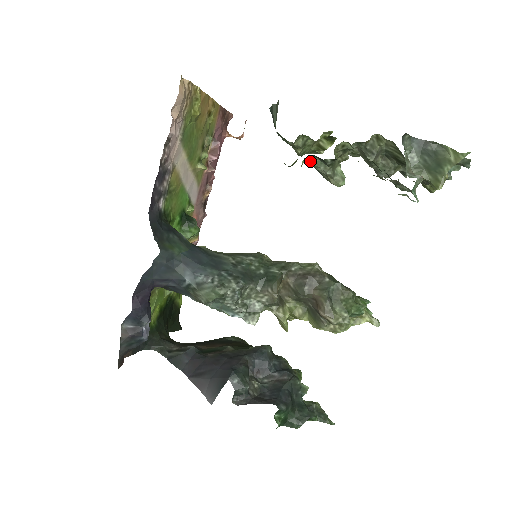
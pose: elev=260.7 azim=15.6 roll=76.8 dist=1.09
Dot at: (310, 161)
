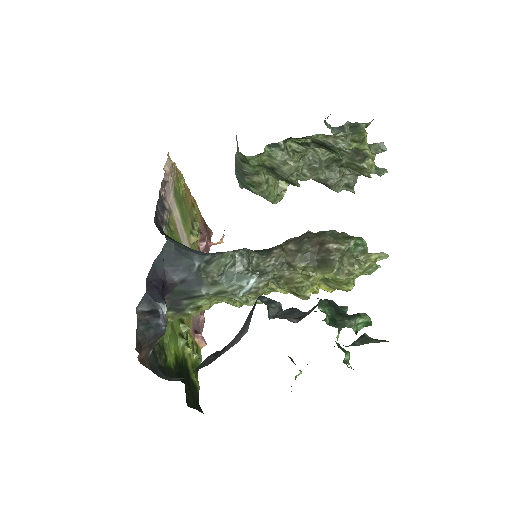
Dot at: (269, 152)
